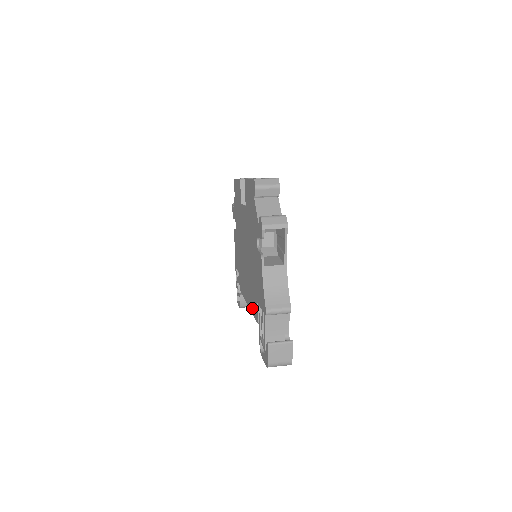
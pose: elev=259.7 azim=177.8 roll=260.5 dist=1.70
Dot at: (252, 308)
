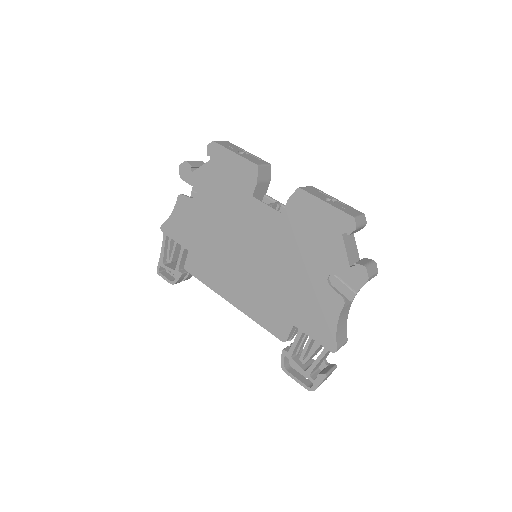
Dot at: (260, 318)
